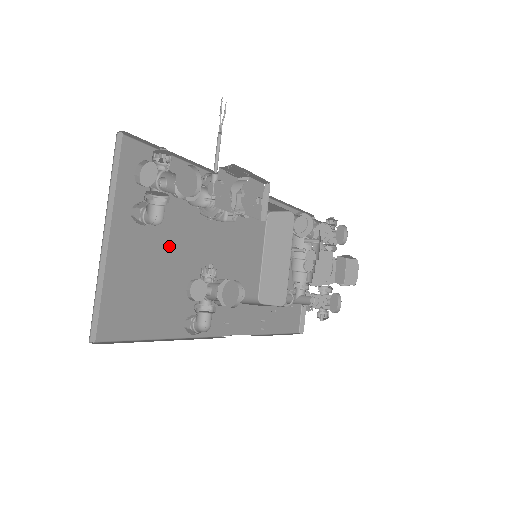
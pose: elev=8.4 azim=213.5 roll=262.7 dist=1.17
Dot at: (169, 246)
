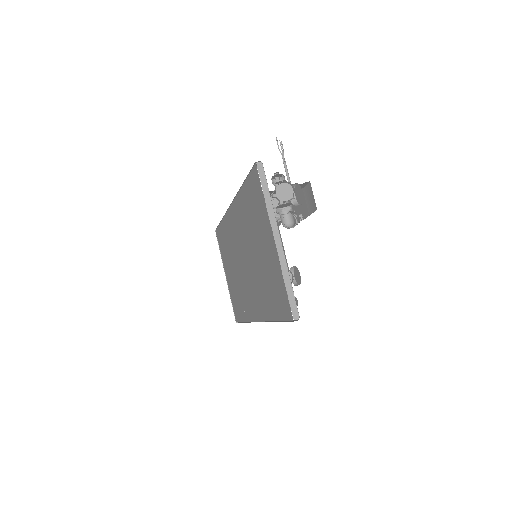
Dot at: (258, 250)
